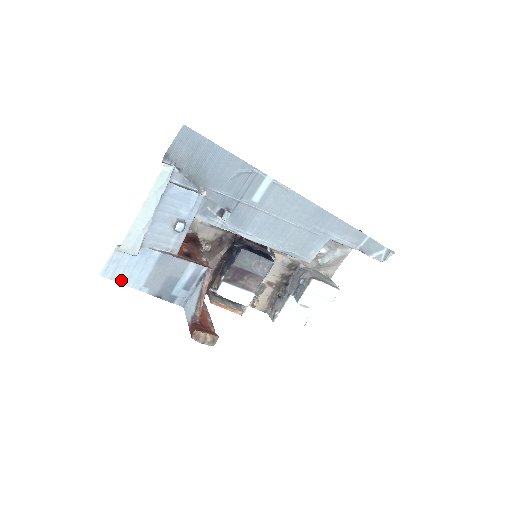
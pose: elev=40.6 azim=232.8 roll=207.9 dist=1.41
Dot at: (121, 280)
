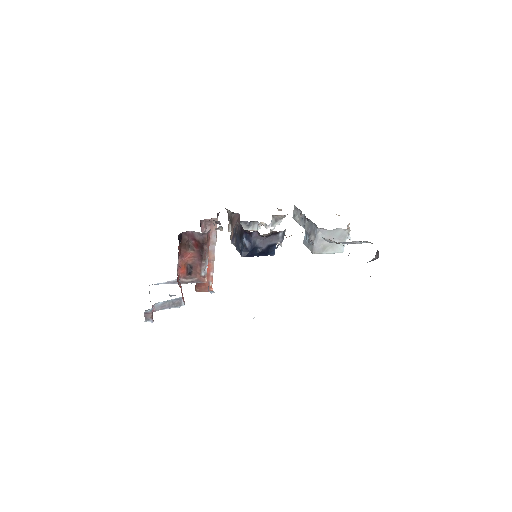
Dot at: occluded
